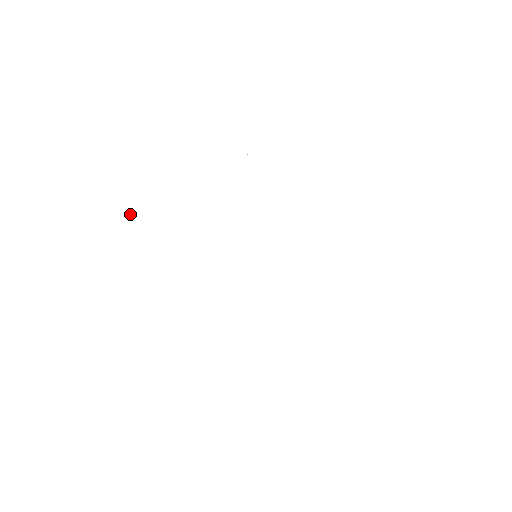
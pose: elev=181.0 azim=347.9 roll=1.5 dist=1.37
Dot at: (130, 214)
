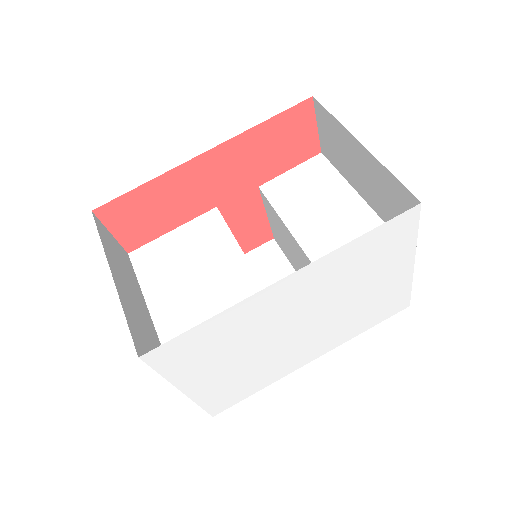
Dot at: (177, 374)
